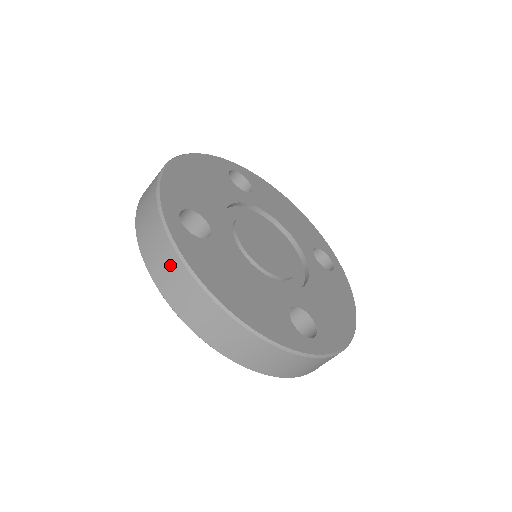
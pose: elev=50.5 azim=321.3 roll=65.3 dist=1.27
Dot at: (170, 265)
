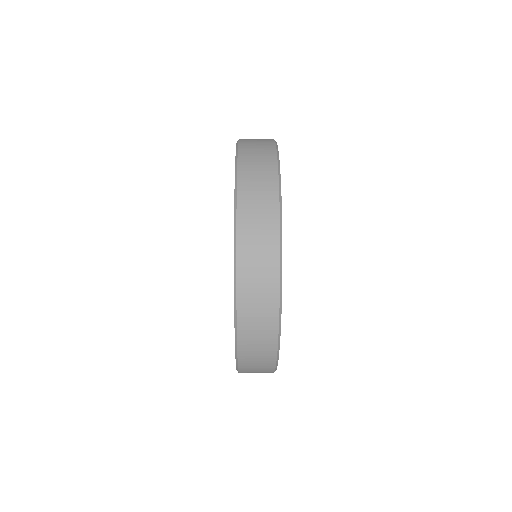
Dot at: (266, 235)
